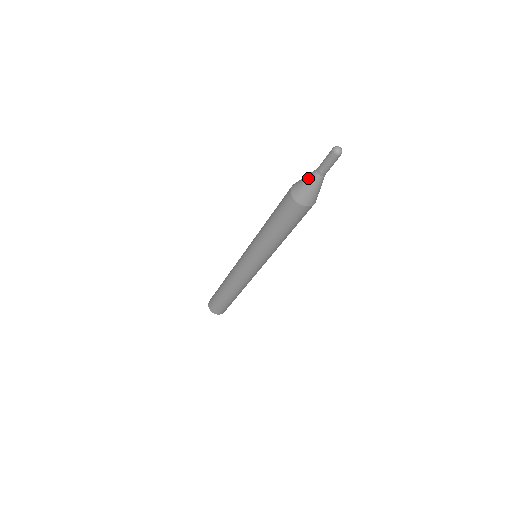
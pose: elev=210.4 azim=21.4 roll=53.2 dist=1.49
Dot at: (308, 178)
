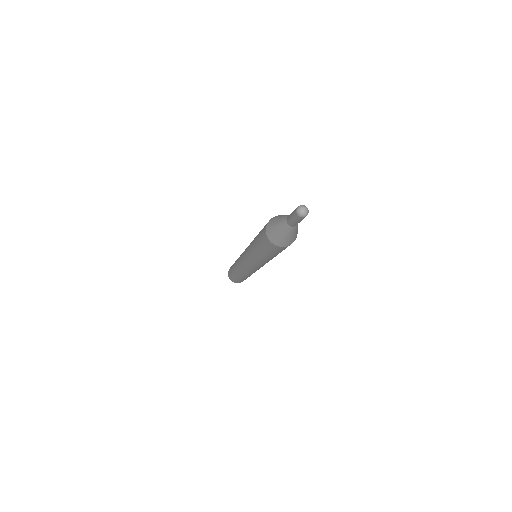
Dot at: (283, 231)
